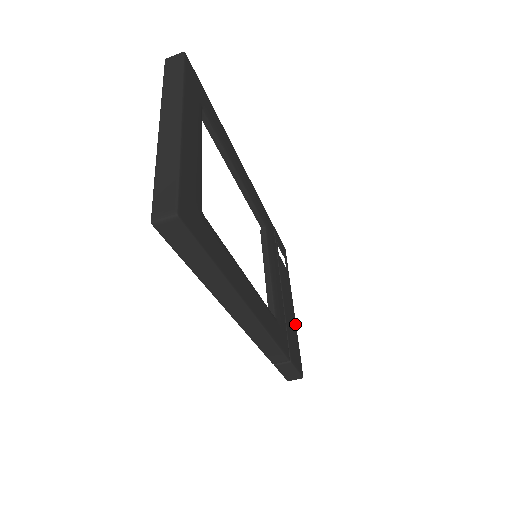
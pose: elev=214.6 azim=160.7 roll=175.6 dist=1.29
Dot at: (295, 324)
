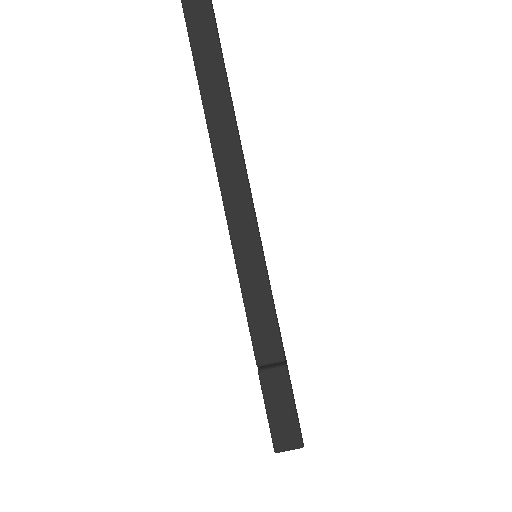
Dot at: occluded
